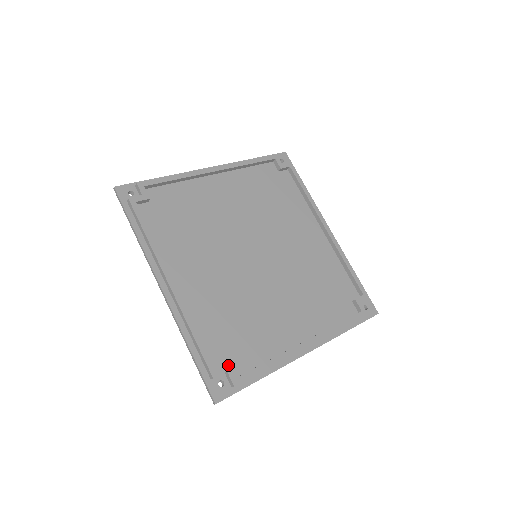
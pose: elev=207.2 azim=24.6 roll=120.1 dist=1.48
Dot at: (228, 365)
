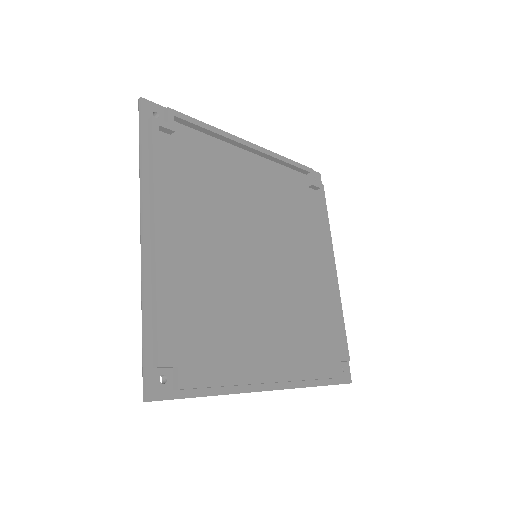
Dot at: (182, 360)
